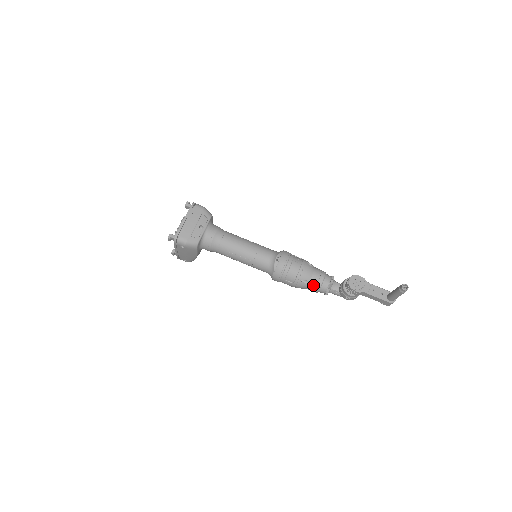
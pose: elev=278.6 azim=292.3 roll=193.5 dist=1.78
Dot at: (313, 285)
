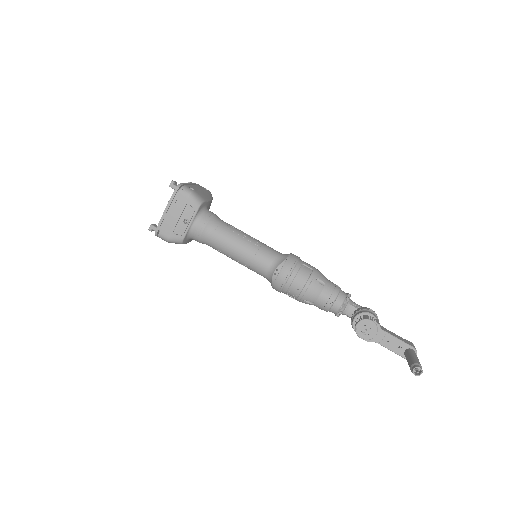
Dot at: (319, 306)
